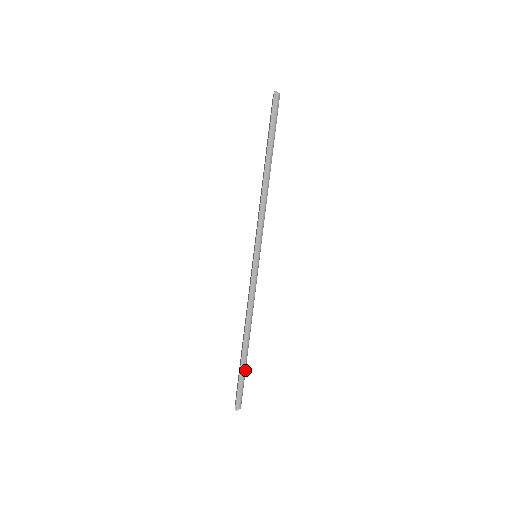
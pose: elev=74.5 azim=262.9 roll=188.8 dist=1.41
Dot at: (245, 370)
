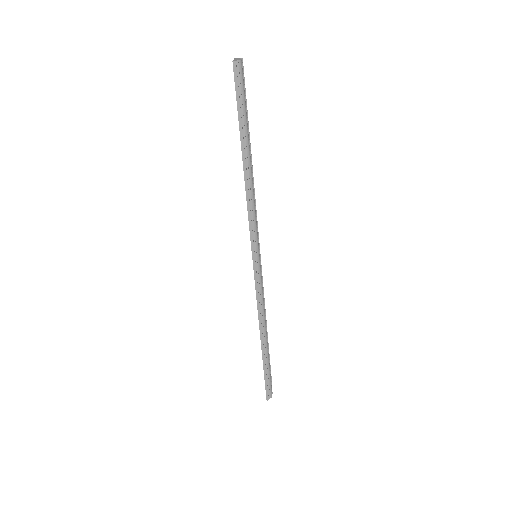
Dot at: (269, 365)
